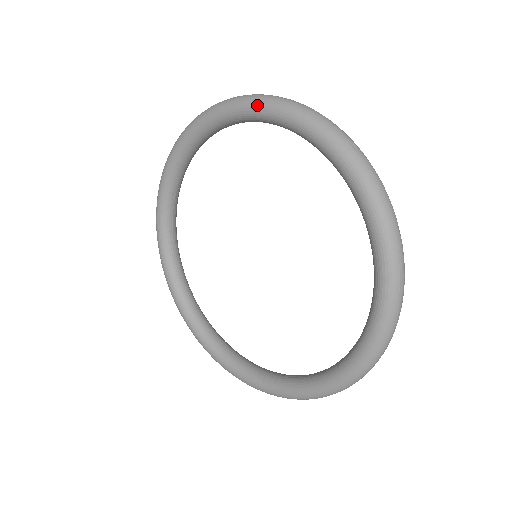
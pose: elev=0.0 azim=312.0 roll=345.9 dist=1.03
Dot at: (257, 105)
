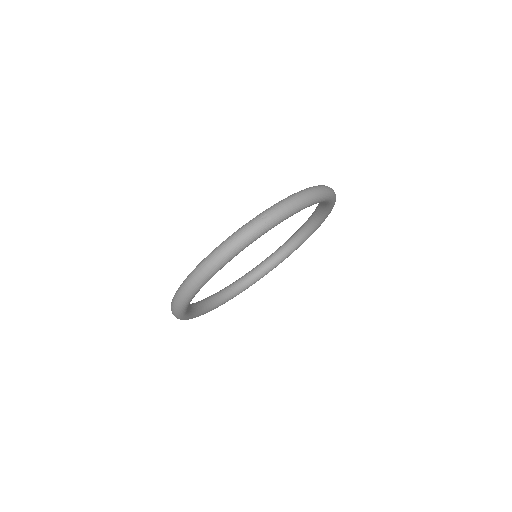
Dot at: occluded
